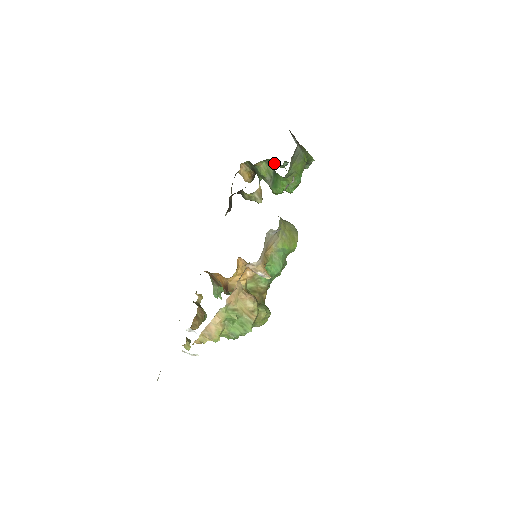
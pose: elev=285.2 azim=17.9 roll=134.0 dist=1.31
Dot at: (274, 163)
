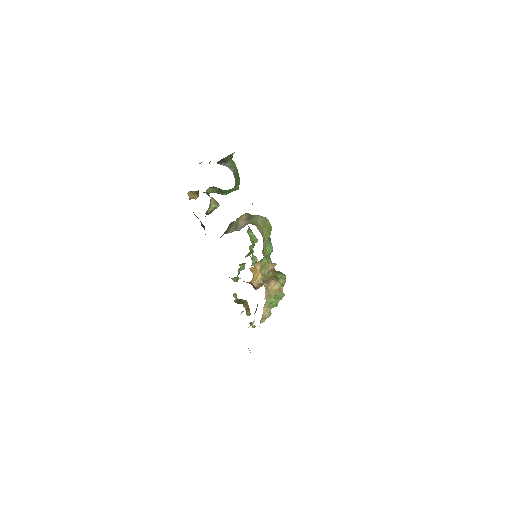
Dot at: occluded
